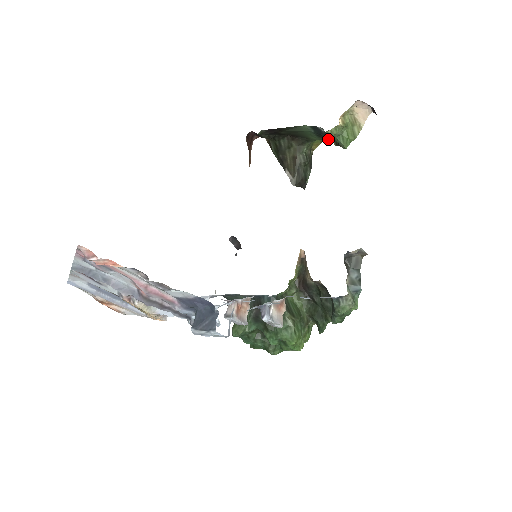
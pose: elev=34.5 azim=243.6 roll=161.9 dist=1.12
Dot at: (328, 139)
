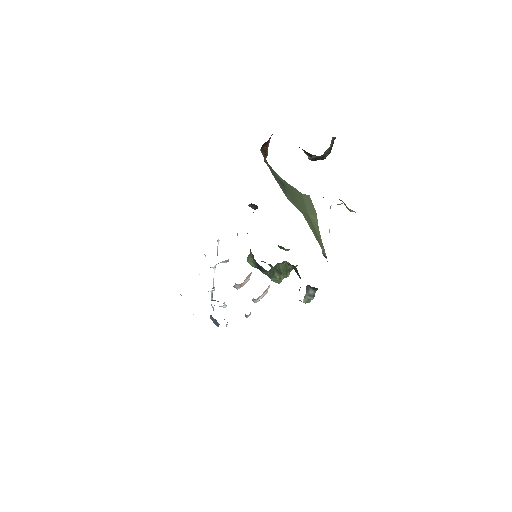
Dot at: occluded
